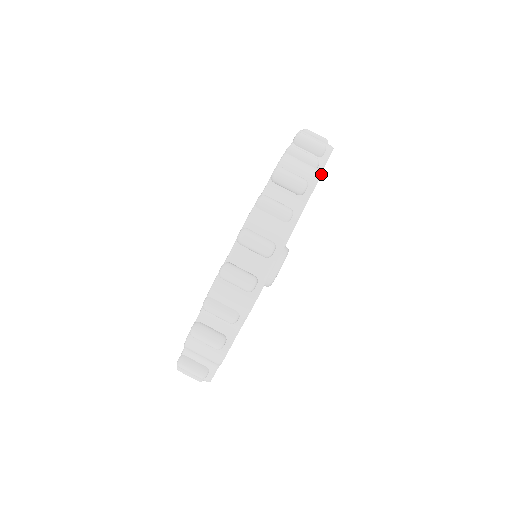
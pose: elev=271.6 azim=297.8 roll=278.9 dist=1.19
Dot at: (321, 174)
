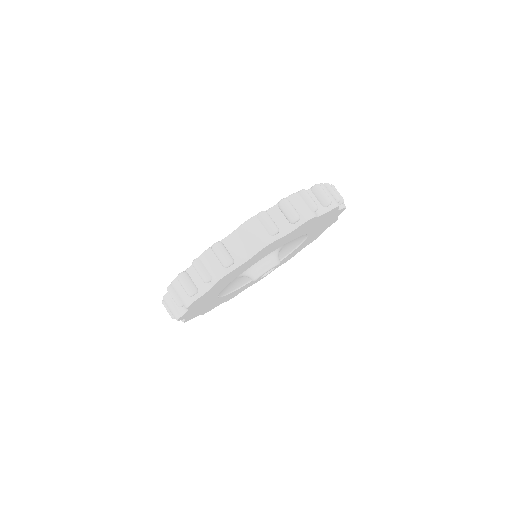
Dot at: occluded
